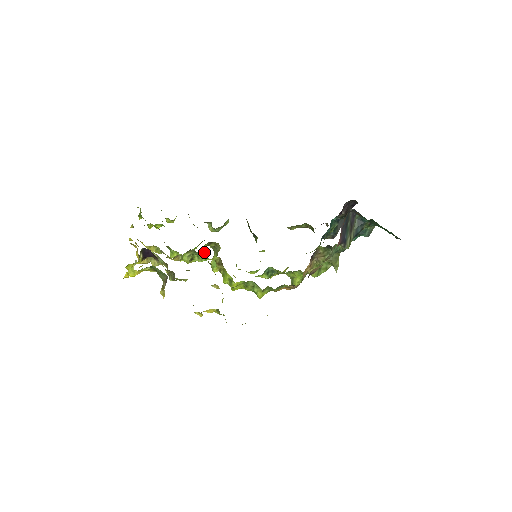
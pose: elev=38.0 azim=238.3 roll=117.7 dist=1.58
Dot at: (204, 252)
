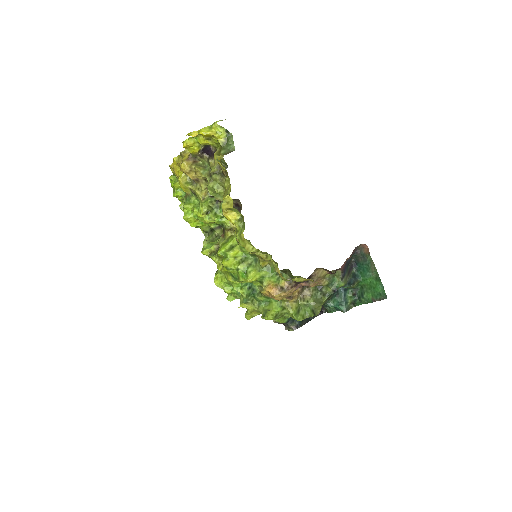
Dot at: occluded
